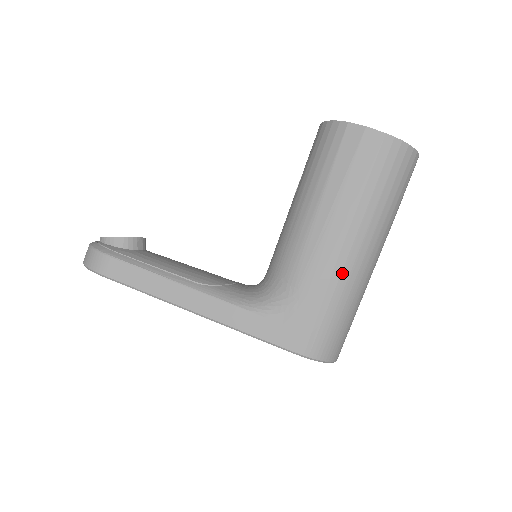
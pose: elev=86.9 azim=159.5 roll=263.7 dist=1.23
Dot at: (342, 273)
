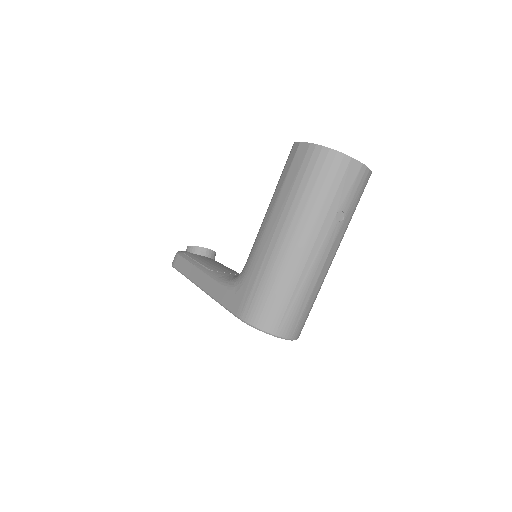
Dot at: (272, 253)
